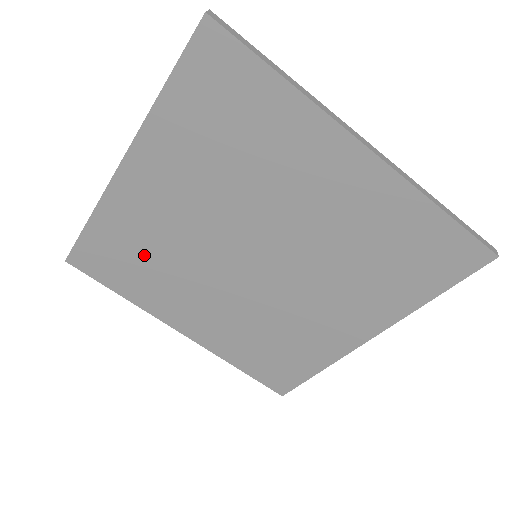
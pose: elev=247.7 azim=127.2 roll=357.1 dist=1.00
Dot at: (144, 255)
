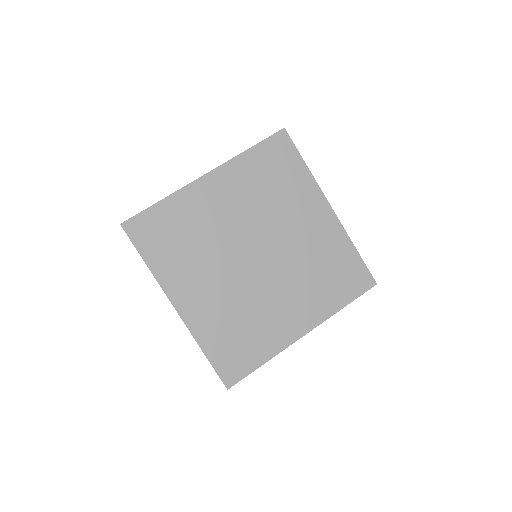
Dot at: (185, 235)
